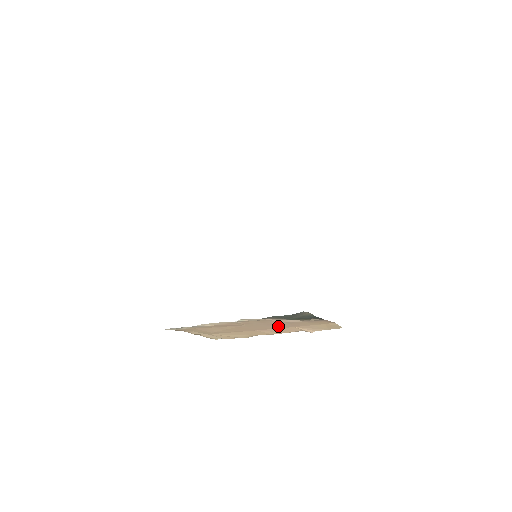
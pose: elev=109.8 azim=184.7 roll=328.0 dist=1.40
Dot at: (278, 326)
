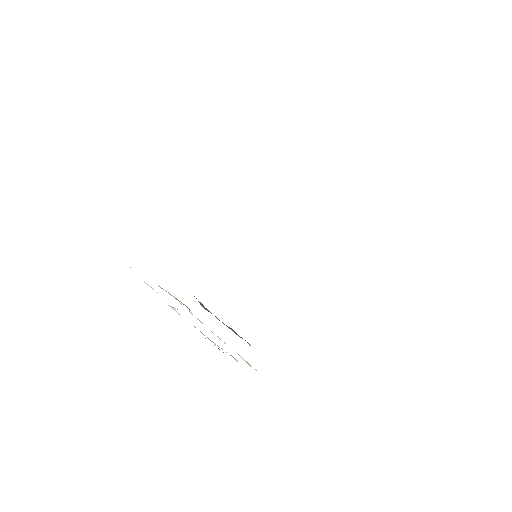
Dot at: occluded
